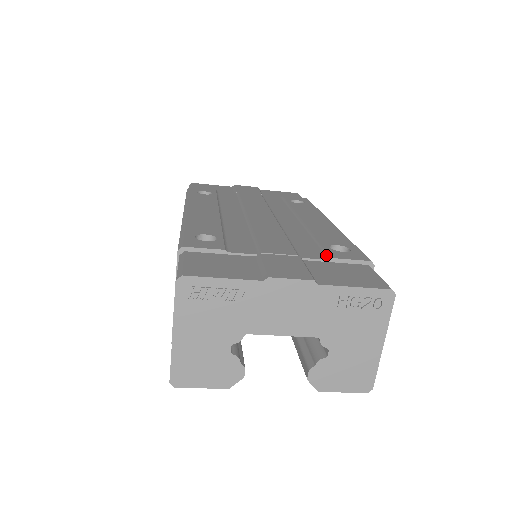
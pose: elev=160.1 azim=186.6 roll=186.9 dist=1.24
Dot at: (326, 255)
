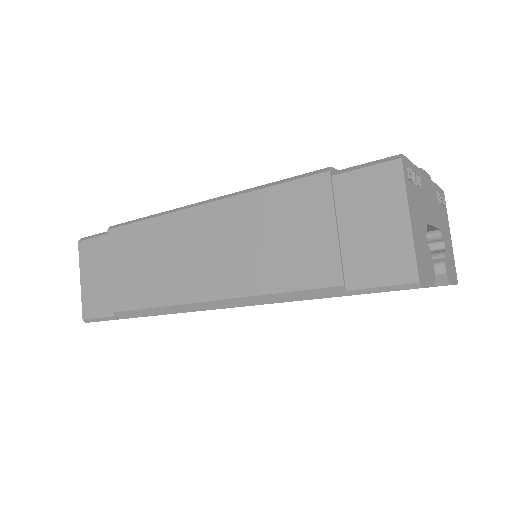
Dot at: occluded
